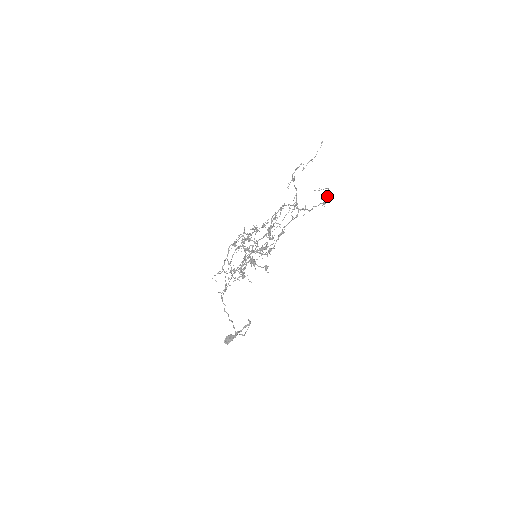
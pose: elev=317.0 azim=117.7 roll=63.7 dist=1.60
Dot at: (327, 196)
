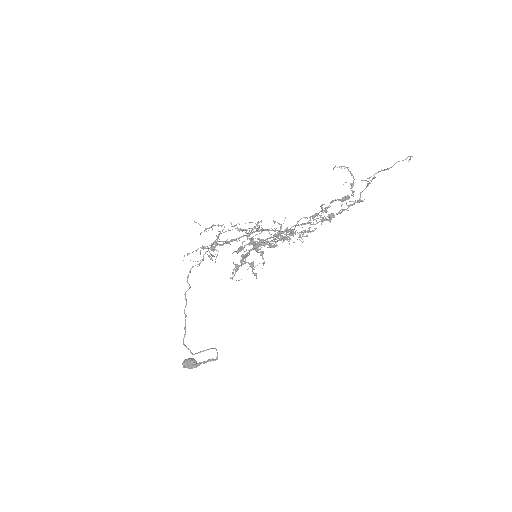
Dot at: (352, 192)
